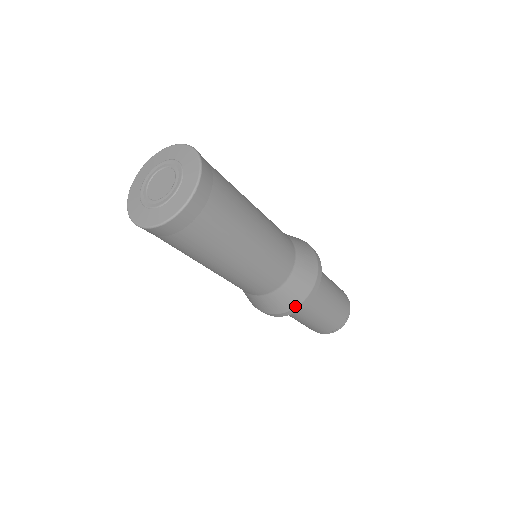
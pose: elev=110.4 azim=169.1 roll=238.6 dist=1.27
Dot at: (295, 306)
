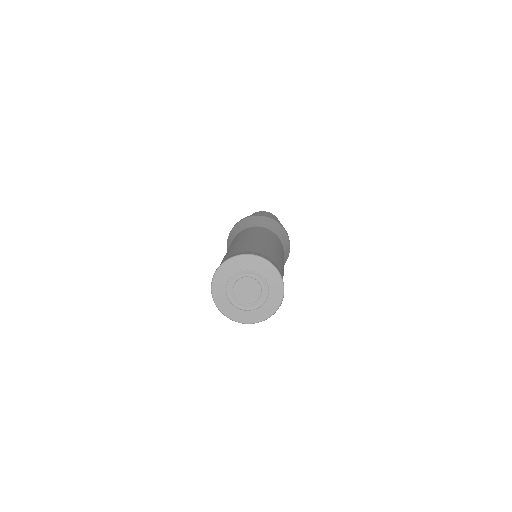
Dot at: occluded
